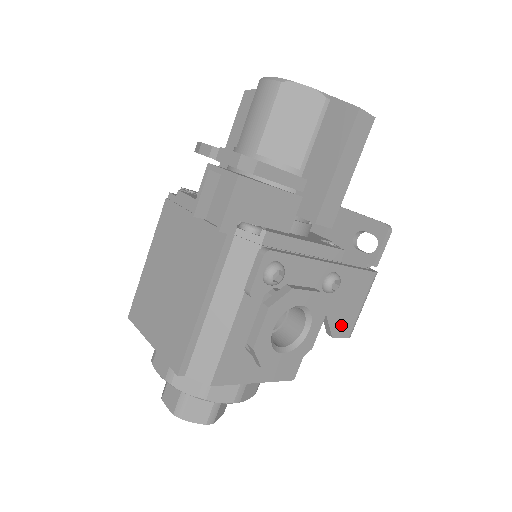
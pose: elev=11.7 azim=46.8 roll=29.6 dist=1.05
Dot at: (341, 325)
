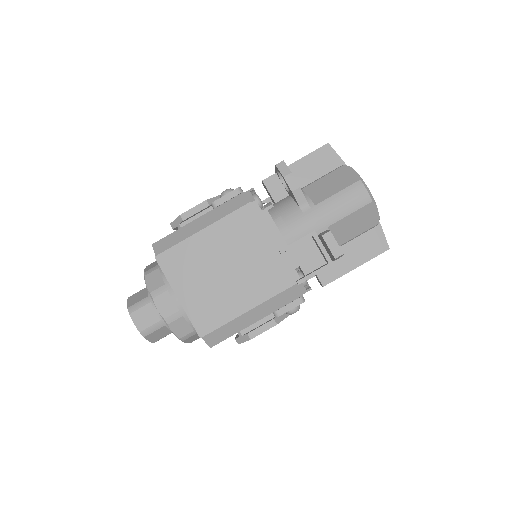
Dot at: occluded
